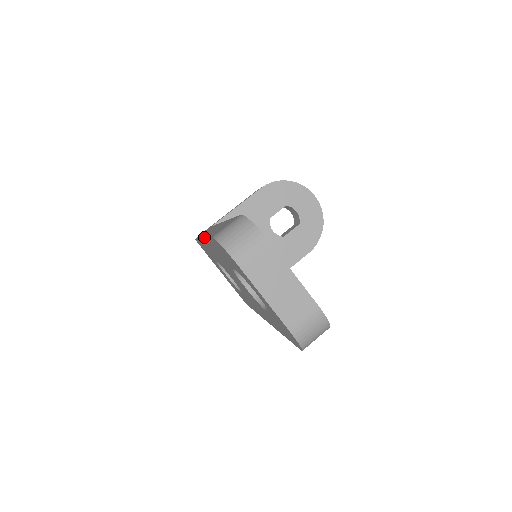
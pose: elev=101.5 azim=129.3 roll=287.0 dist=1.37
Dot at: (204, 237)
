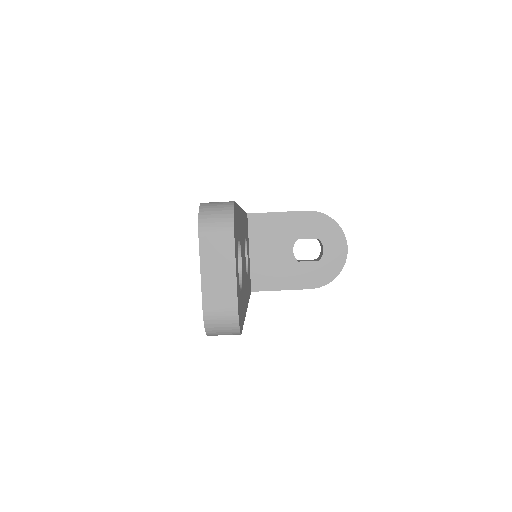
Dot at: occluded
